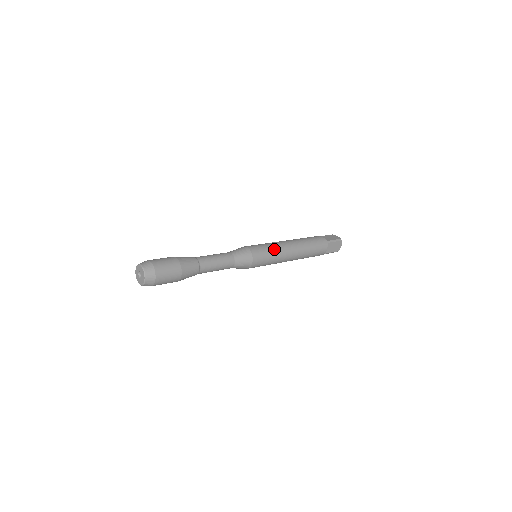
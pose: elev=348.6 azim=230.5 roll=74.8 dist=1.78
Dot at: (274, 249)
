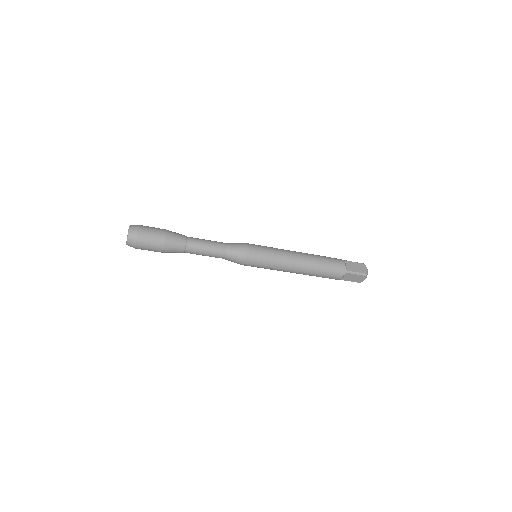
Dot at: (273, 248)
